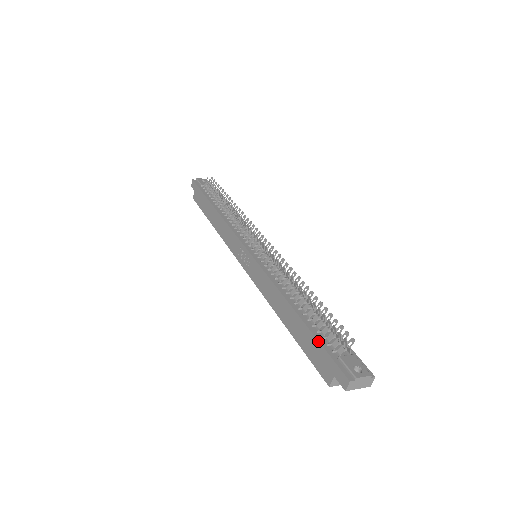
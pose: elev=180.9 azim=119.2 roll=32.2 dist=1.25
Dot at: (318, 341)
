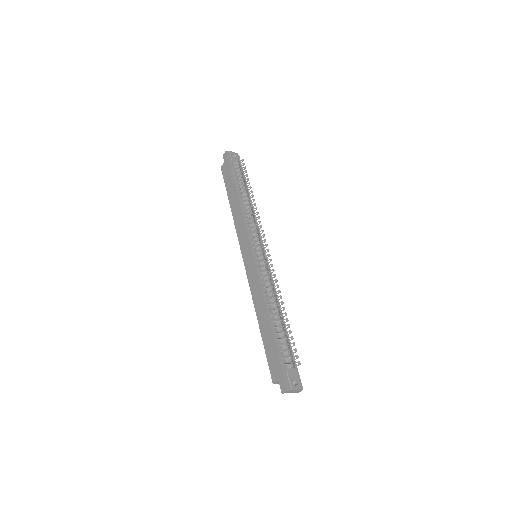
Dot at: (277, 353)
